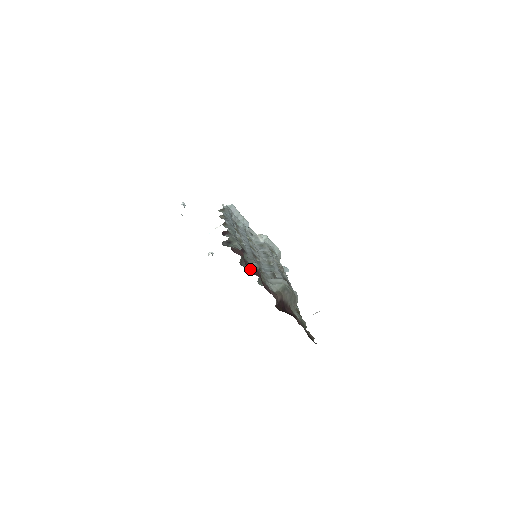
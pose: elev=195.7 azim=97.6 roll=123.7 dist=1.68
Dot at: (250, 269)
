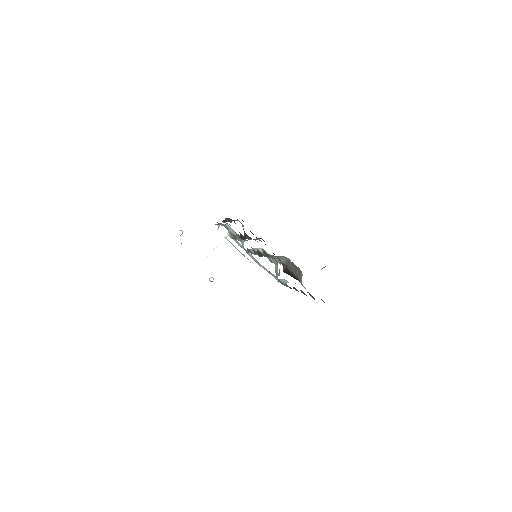
Dot at: occluded
